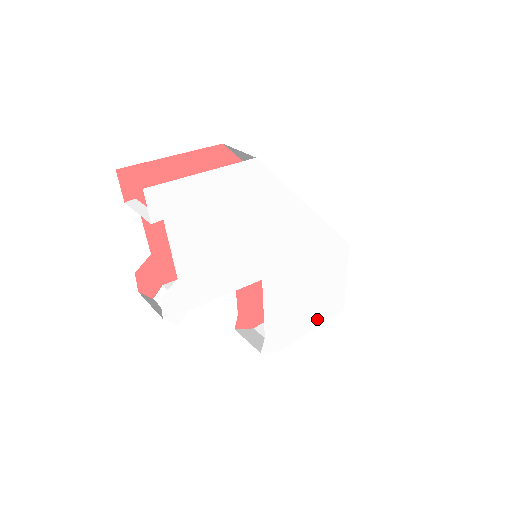
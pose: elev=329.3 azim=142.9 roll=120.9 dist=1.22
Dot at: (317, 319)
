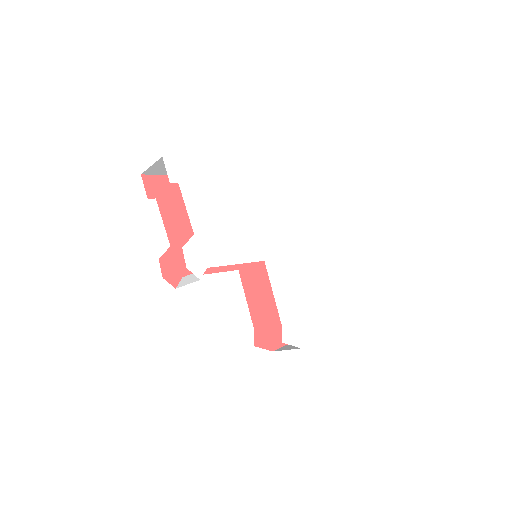
Dot at: (327, 324)
